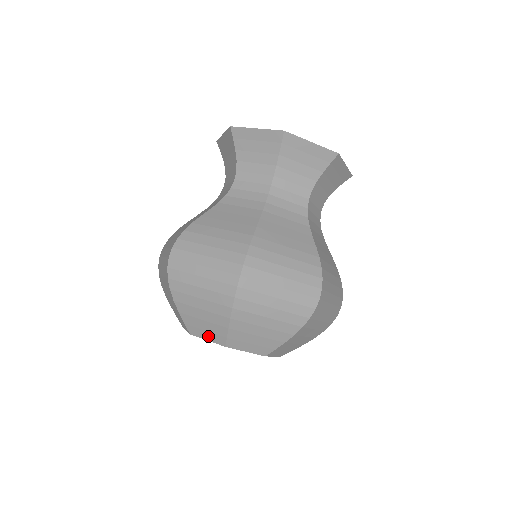
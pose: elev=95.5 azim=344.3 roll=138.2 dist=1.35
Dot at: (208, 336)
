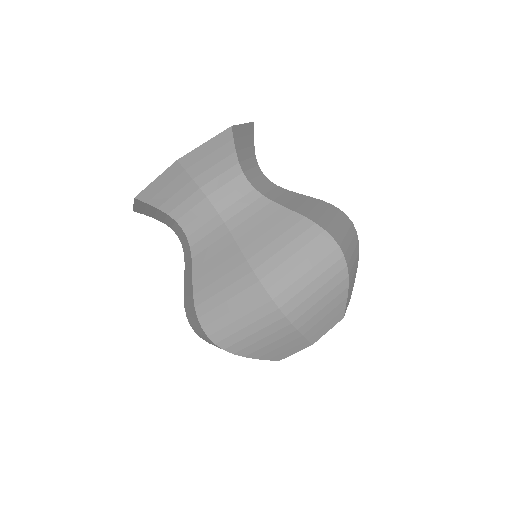
Dot at: (329, 326)
